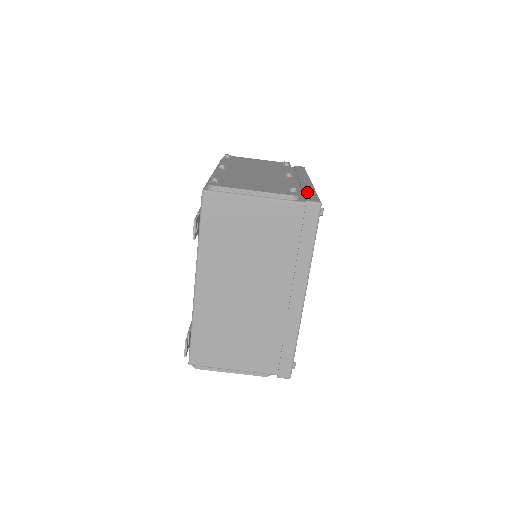
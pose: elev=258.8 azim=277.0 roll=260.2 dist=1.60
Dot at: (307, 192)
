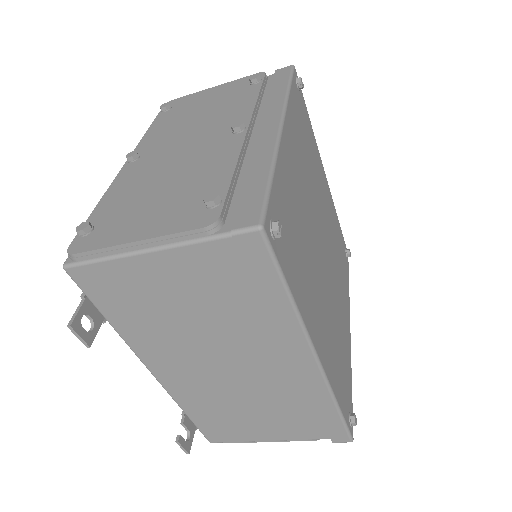
Dot at: (250, 183)
